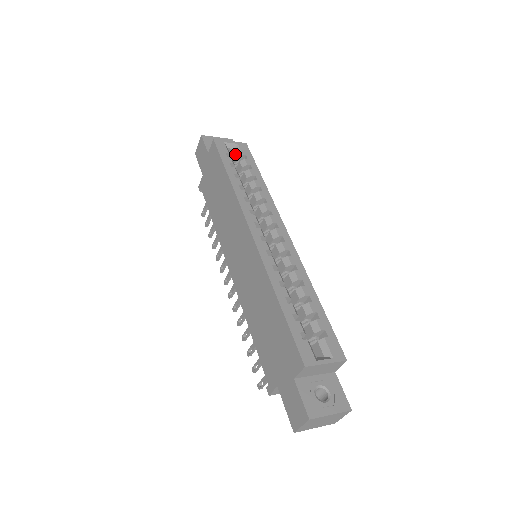
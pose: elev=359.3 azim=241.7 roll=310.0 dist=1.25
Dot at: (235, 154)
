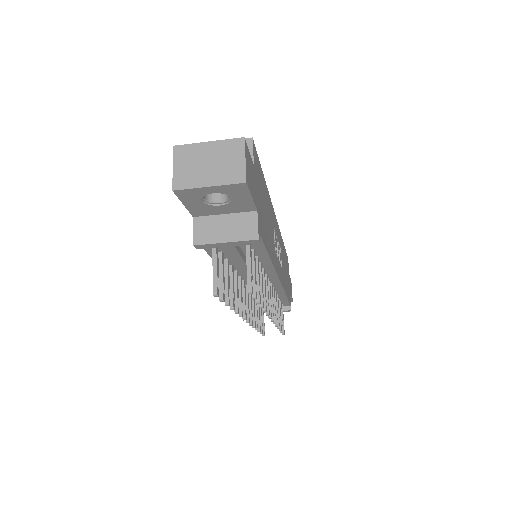
Dot at: occluded
